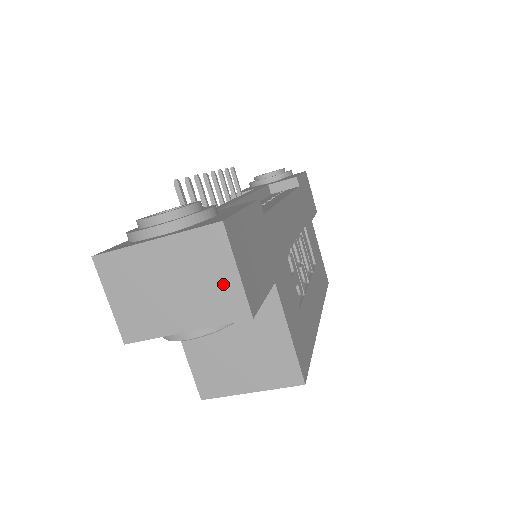
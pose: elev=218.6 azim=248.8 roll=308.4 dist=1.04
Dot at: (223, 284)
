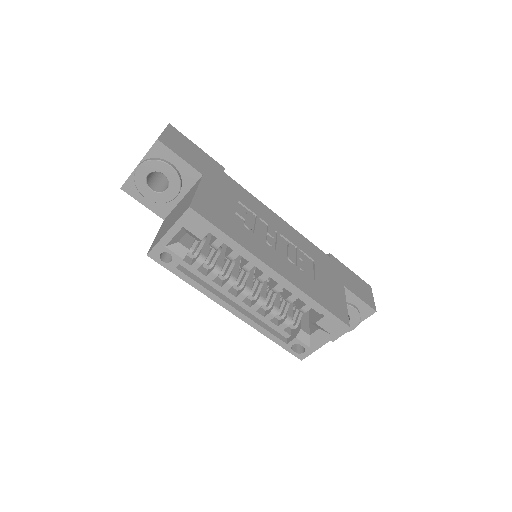
Dot at: occluded
